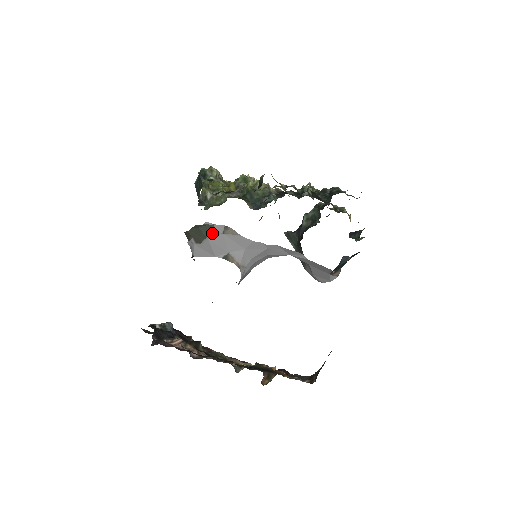
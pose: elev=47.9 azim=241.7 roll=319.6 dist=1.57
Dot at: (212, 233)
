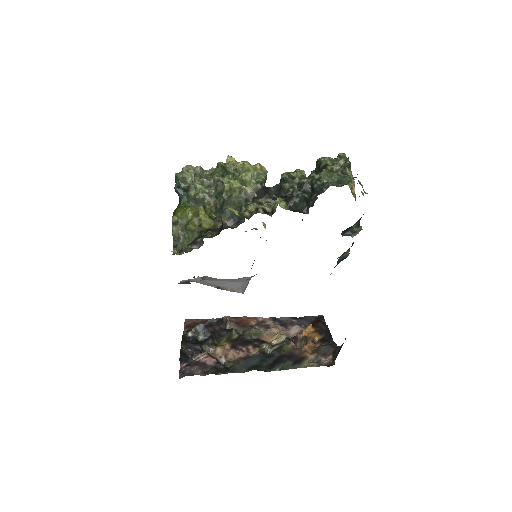
Dot at: (193, 281)
